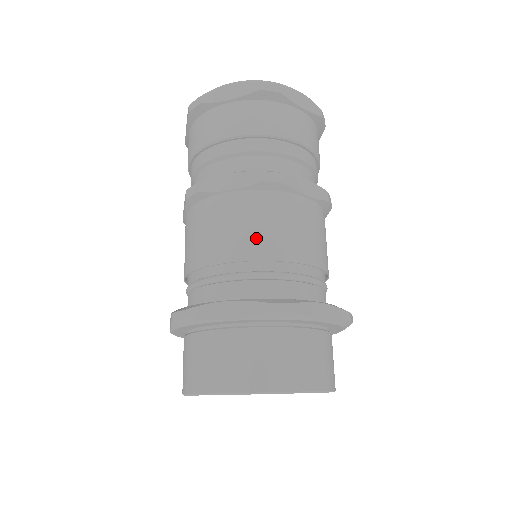
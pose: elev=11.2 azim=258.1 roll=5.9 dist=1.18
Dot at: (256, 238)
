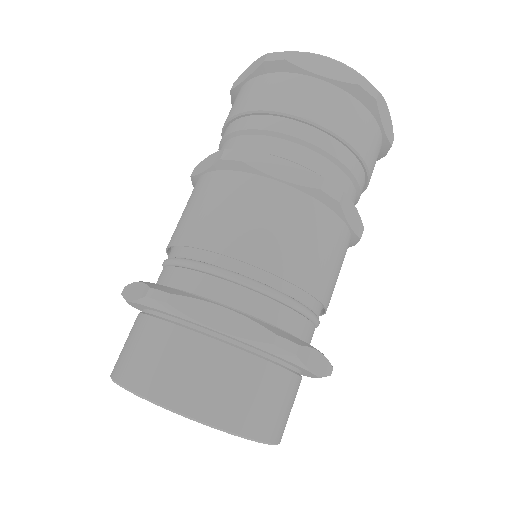
Dot at: (285, 249)
